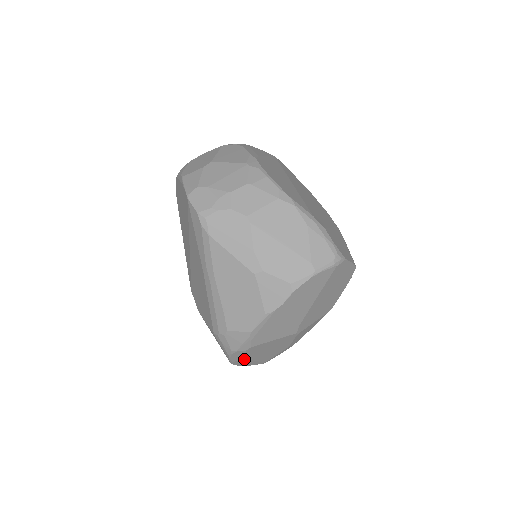
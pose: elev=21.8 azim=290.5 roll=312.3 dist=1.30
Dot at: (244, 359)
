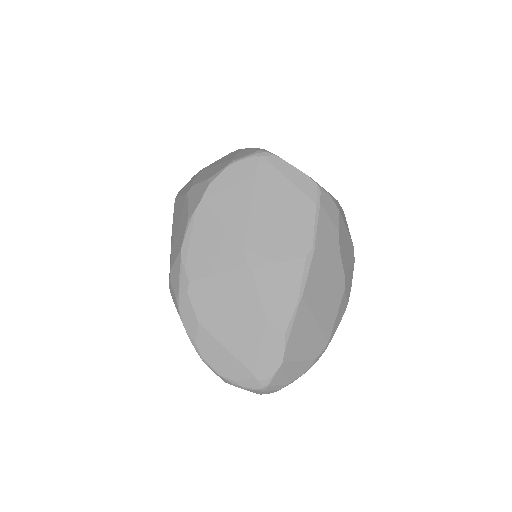
Dot at: (204, 333)
